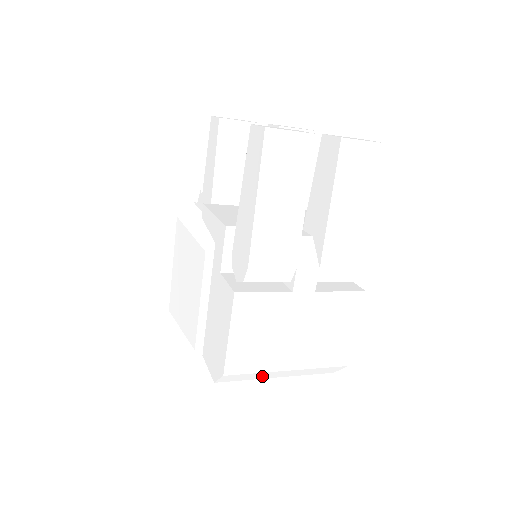
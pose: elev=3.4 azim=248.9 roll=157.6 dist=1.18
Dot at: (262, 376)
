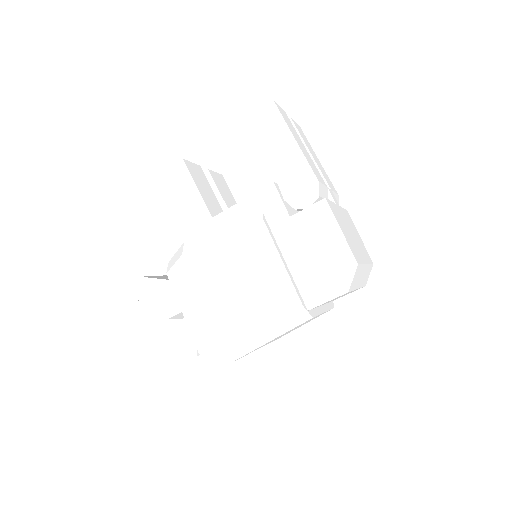
Dot at: (358, 280)
